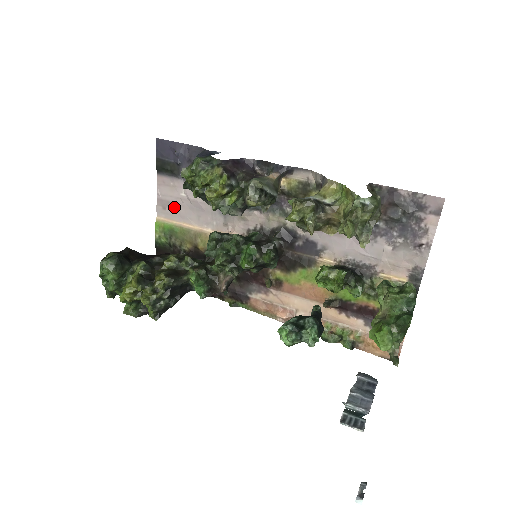
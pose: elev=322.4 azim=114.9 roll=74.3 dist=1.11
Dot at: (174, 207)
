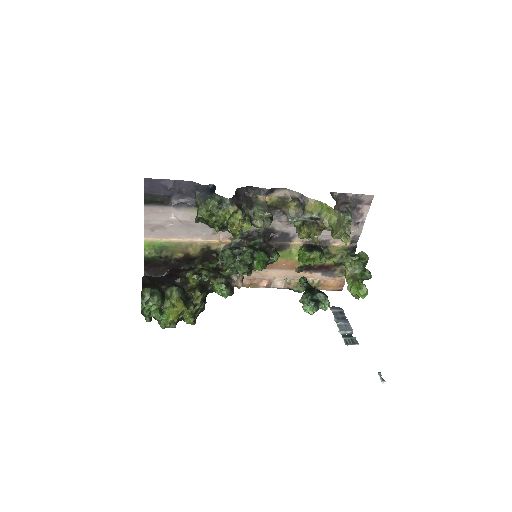
Dot at: (163, 228)
